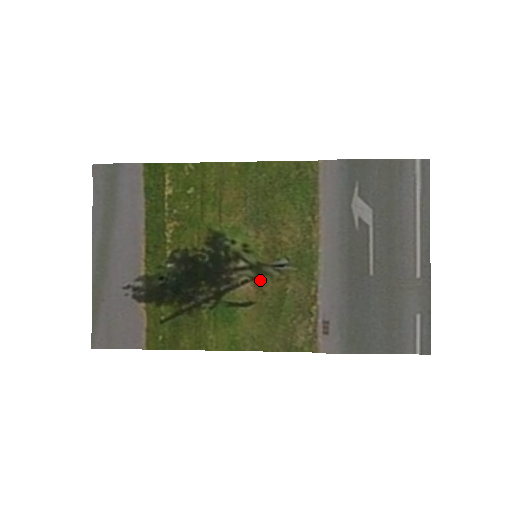
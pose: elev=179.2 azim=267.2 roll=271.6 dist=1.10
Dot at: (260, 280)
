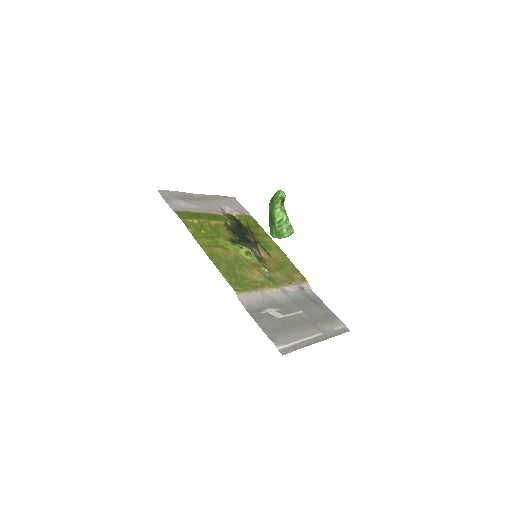
Dot at: (264, 260)
